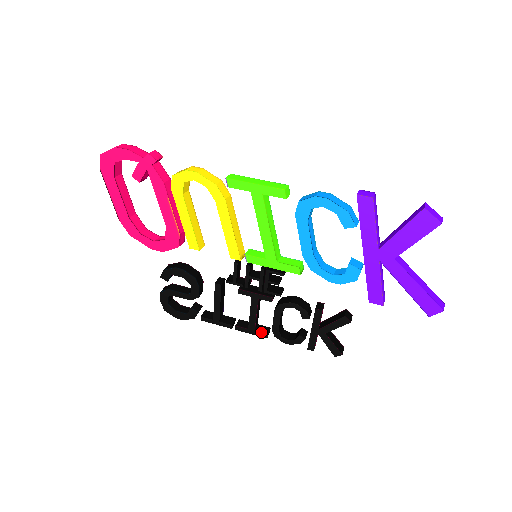
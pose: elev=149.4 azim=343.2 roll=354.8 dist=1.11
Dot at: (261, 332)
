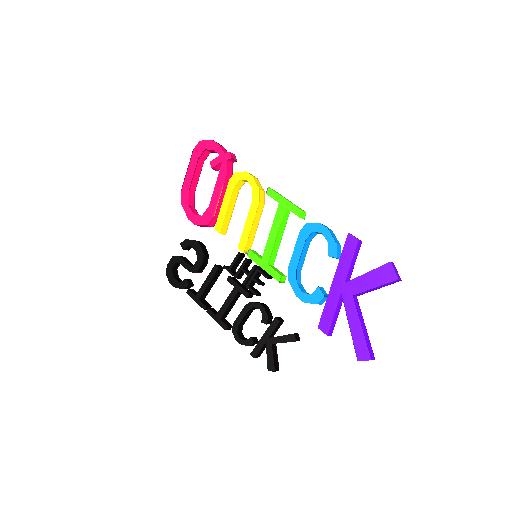
Dot at: (224, 323)
